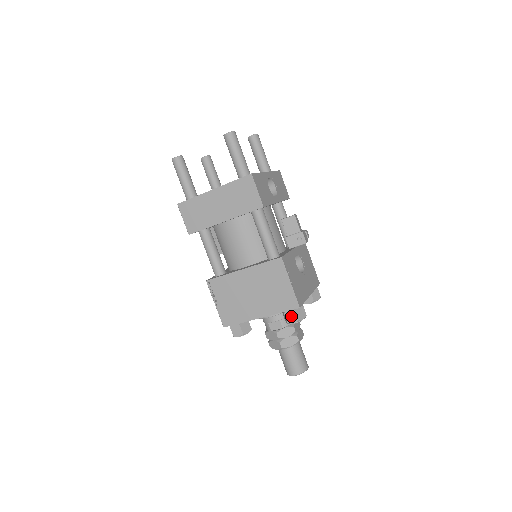
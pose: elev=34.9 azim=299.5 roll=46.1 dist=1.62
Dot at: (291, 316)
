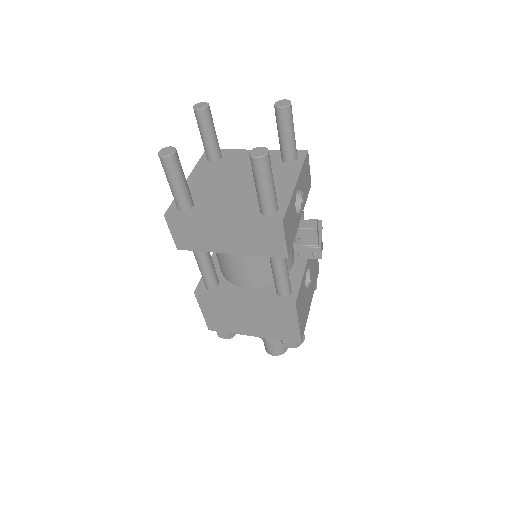
Dot at: (289, 343)
